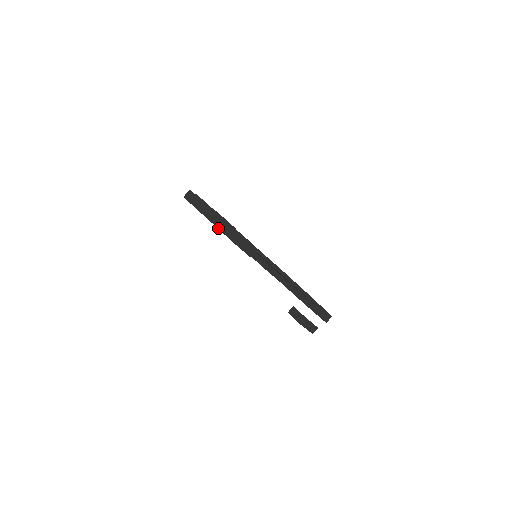
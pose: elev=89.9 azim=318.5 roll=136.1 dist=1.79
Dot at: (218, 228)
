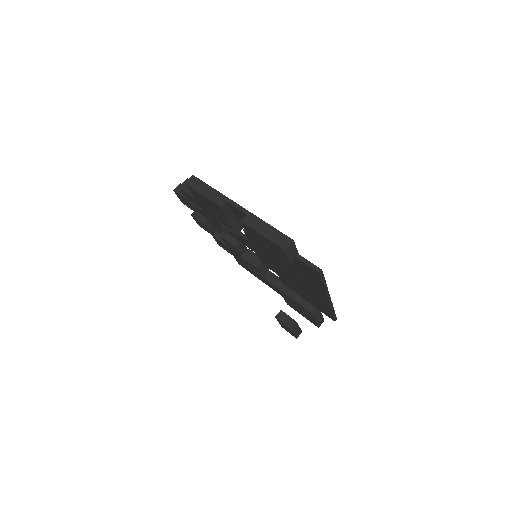
Dot at: (251, 227)
